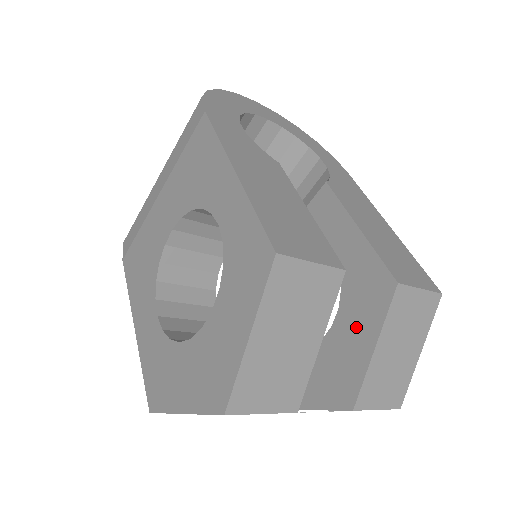
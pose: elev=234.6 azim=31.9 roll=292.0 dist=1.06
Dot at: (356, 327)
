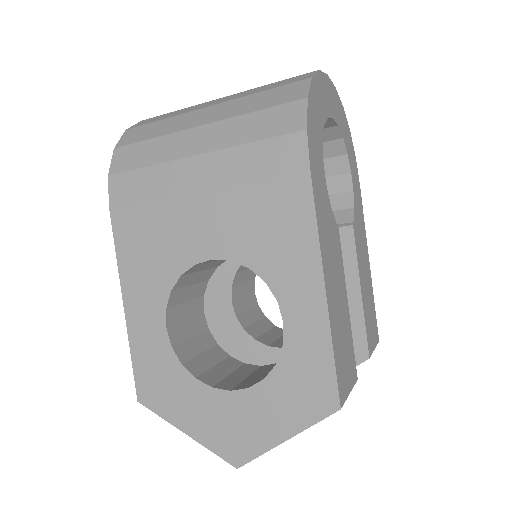
Dot at: occluded
